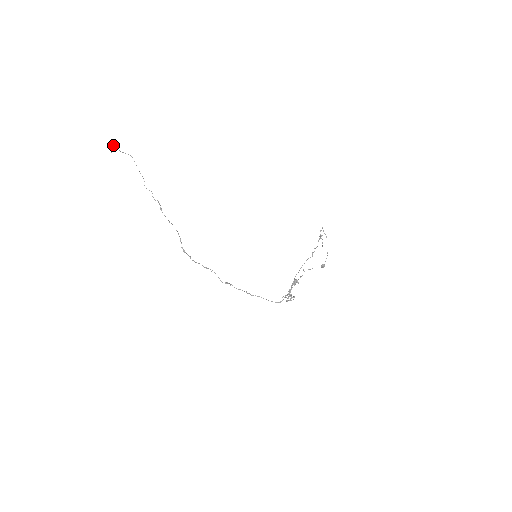
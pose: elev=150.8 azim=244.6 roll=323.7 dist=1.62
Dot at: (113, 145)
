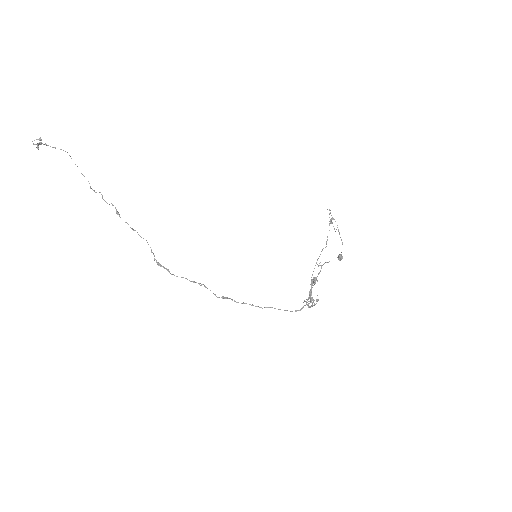
Dot at: (39, 138)
